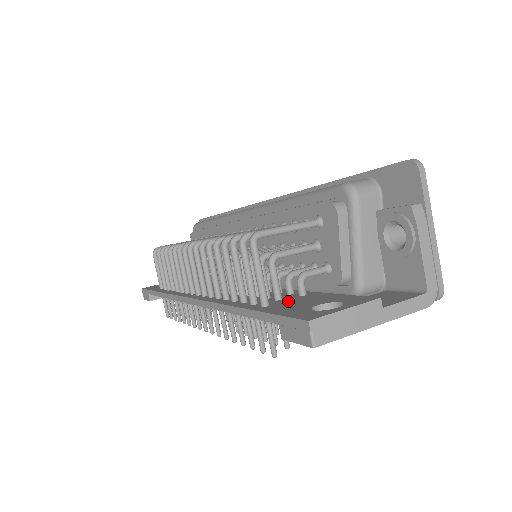
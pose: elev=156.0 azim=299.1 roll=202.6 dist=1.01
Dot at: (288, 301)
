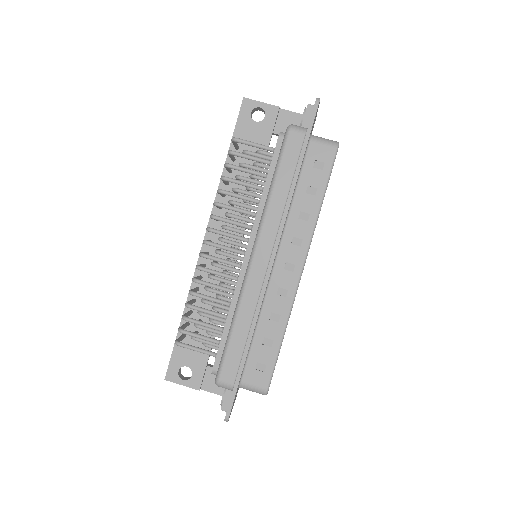
Dot at: (193, 343)
